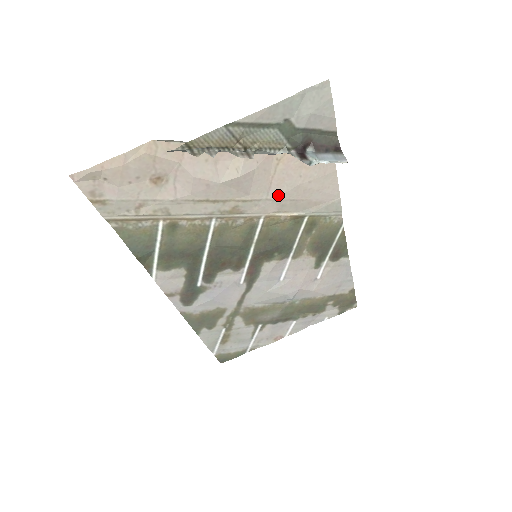
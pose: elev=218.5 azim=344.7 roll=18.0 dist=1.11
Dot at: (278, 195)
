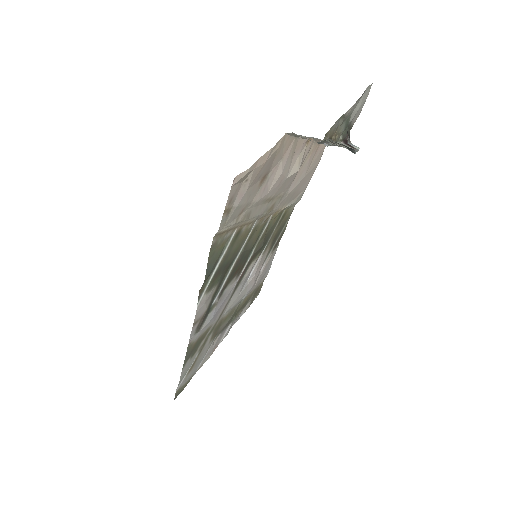
Dot at: (292, 189)
